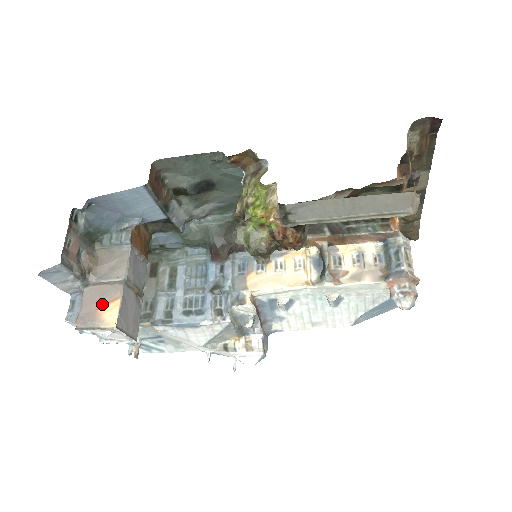
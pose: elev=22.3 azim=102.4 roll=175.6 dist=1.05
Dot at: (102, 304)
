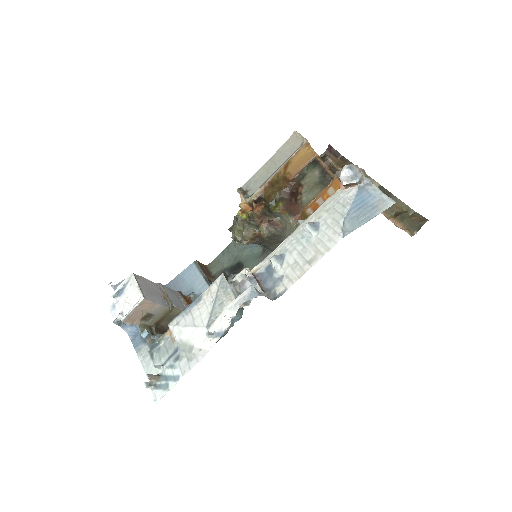
Dot at: occluded
